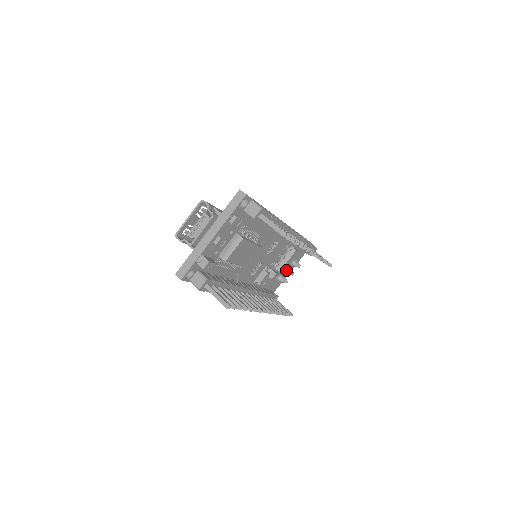
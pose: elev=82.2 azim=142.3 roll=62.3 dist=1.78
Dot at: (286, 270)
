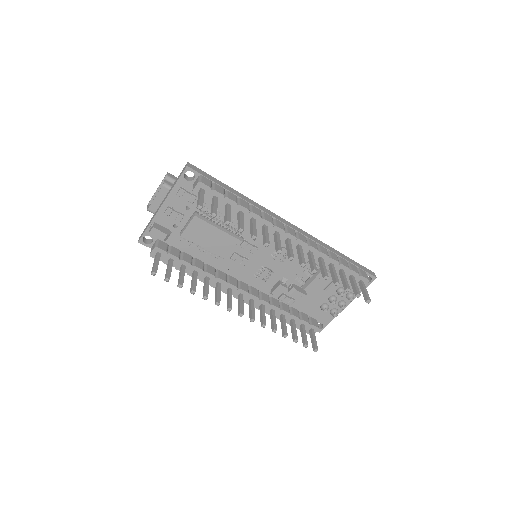
Dot at: (330, 298)
